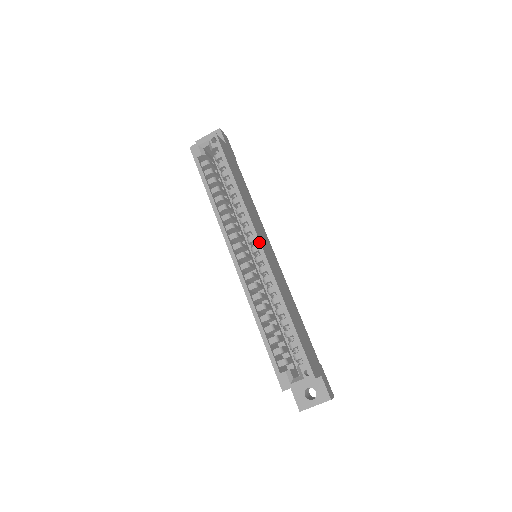
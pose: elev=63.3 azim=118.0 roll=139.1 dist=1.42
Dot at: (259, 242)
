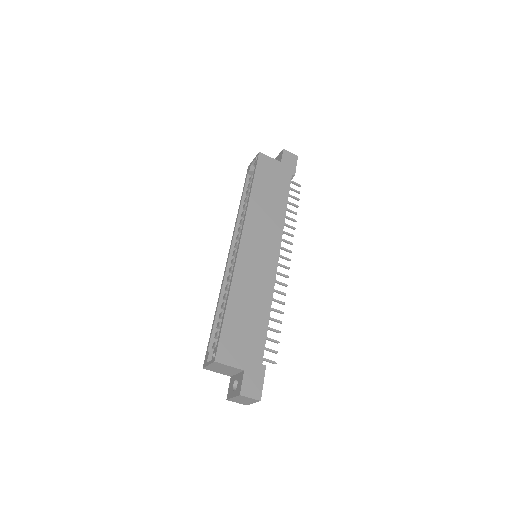
Dot at: (240, 240)
